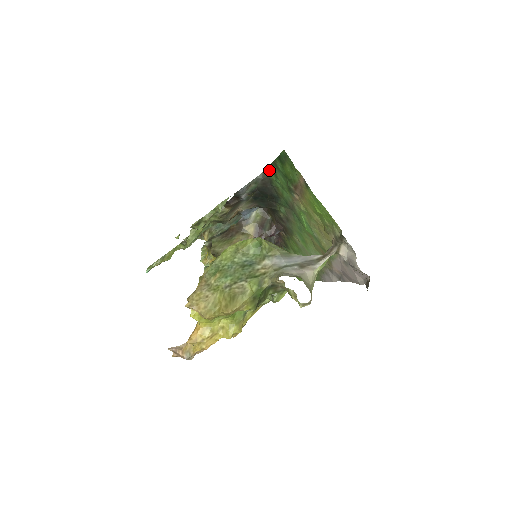
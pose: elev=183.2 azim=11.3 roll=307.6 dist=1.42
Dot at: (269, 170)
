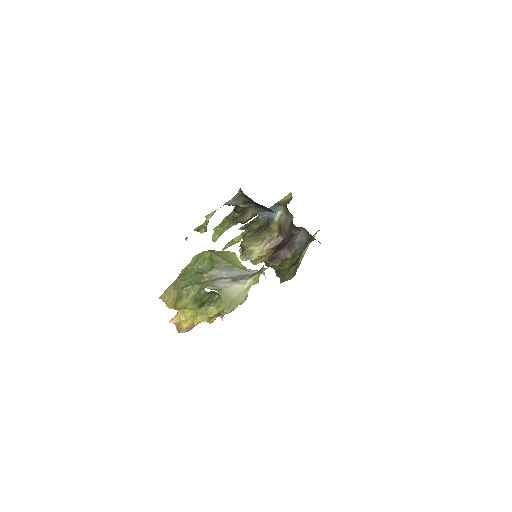
Dot at: (240, 189)
